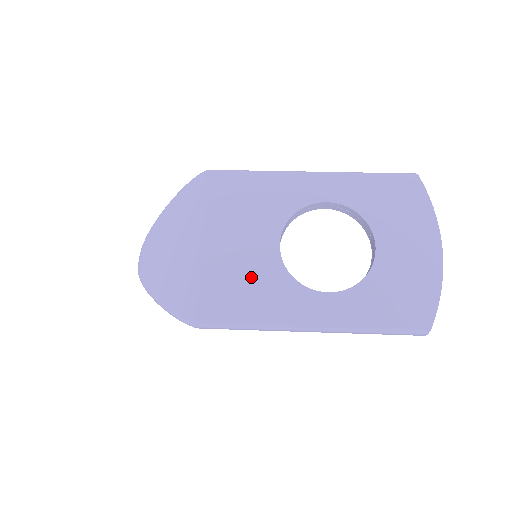
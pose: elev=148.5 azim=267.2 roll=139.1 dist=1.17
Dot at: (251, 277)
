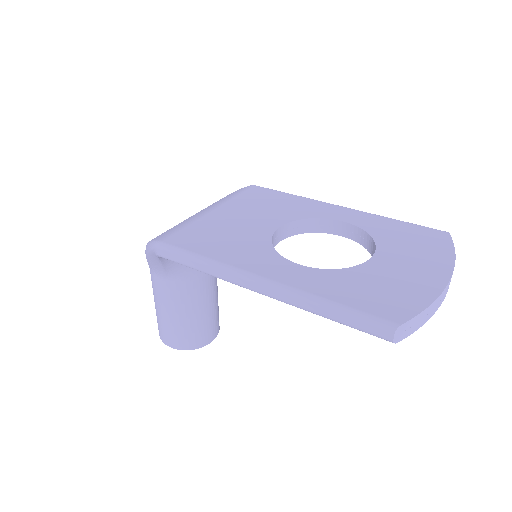
Dot at: (235, 235)
